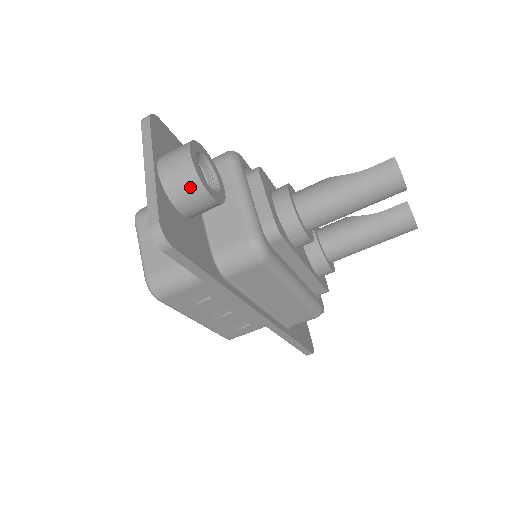
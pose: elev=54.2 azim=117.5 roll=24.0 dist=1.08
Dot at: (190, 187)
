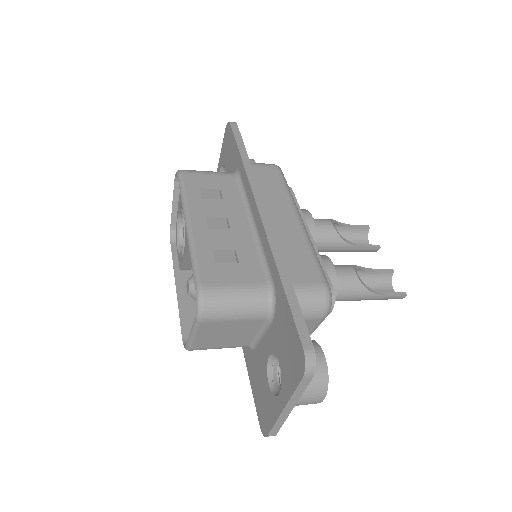
Dot at: occluded
